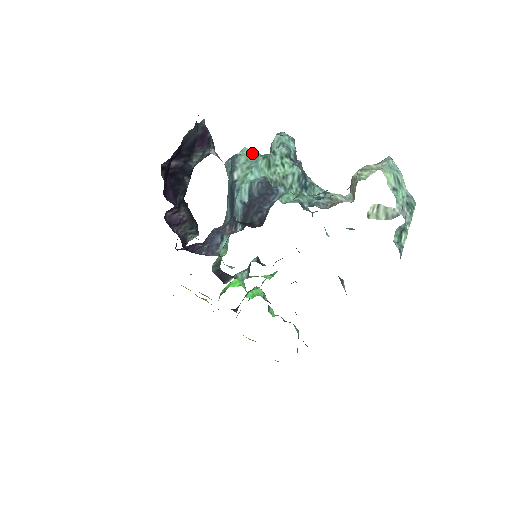
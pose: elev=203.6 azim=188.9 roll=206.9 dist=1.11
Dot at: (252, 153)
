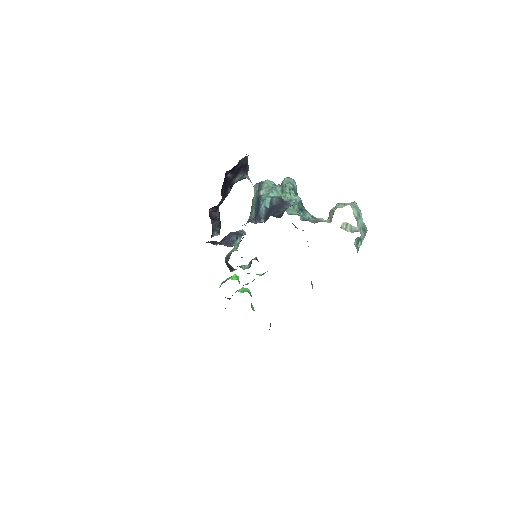
Dot at: (272, 183)
